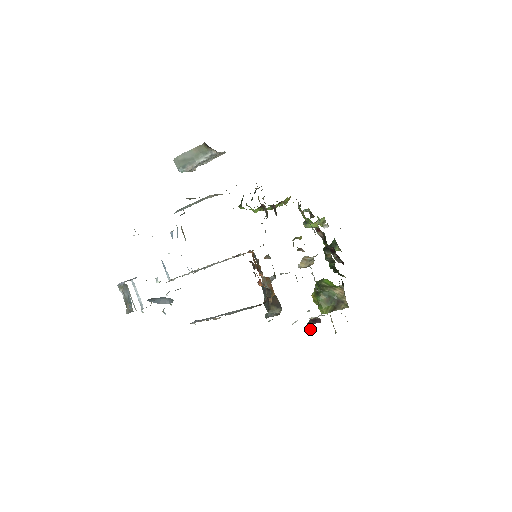
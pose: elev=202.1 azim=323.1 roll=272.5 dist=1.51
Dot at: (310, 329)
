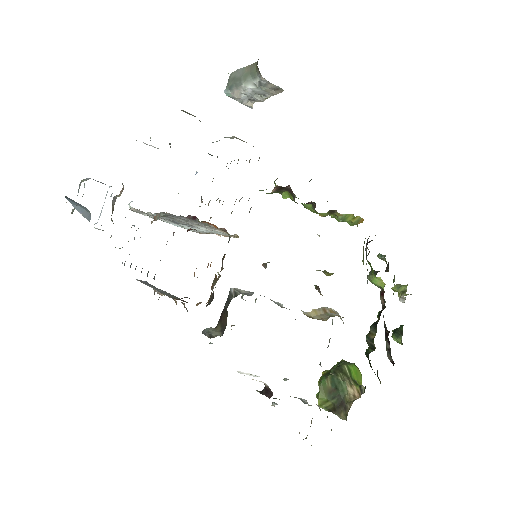
Dot at: (274, 404)
